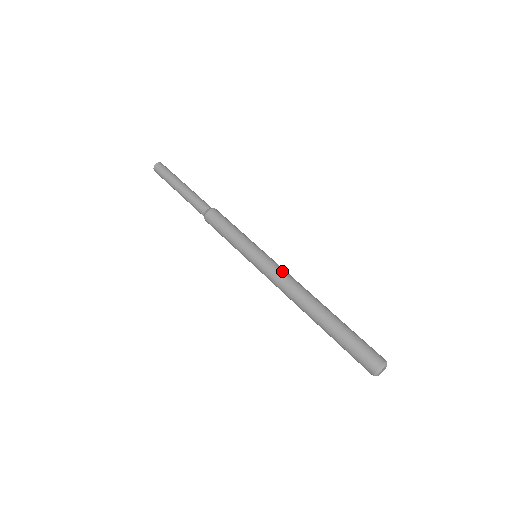
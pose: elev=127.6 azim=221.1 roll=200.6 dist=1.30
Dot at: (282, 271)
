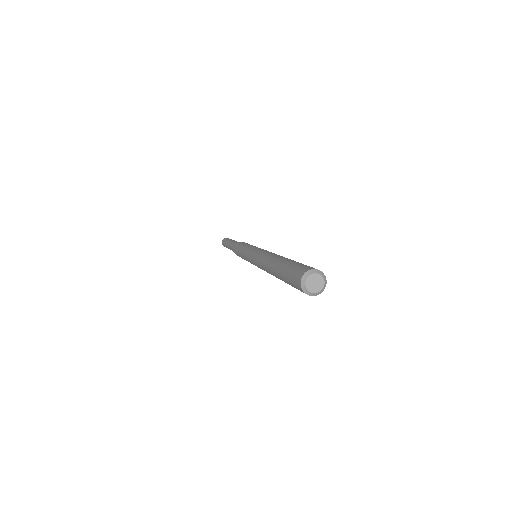
Dot at: (262, 251)
